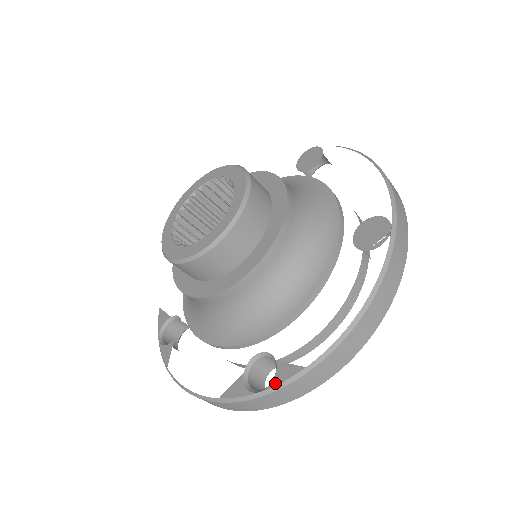
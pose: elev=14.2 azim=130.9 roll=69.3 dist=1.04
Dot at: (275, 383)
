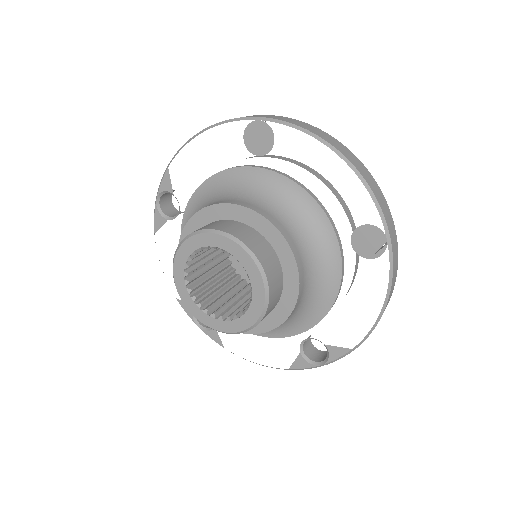
Dot at: (332, 360)
